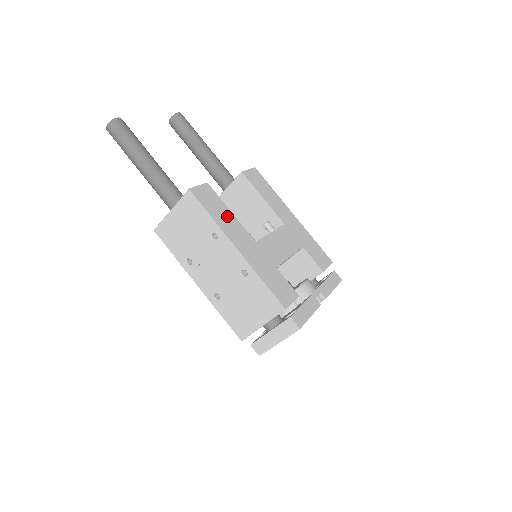
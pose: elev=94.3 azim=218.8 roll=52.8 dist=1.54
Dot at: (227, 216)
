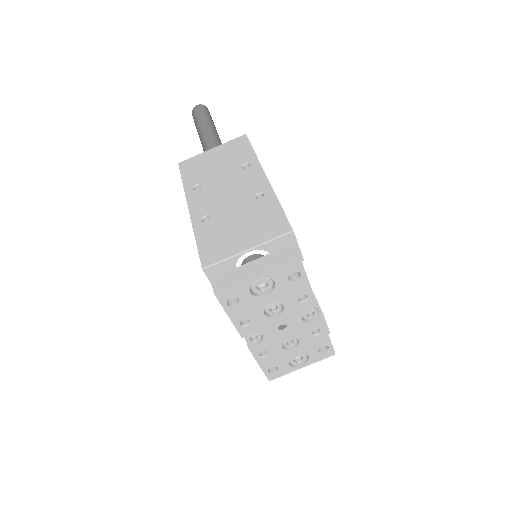
Dot at: occluded
